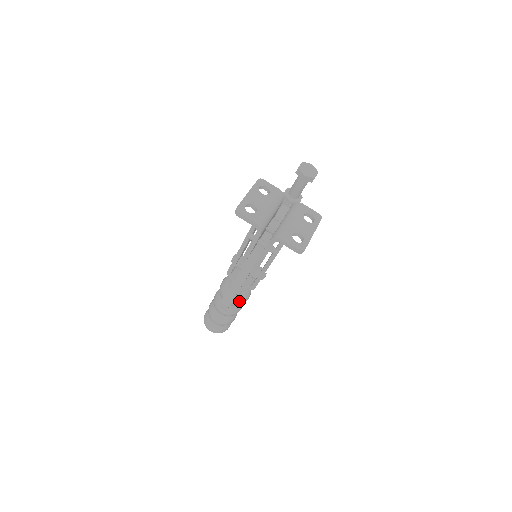
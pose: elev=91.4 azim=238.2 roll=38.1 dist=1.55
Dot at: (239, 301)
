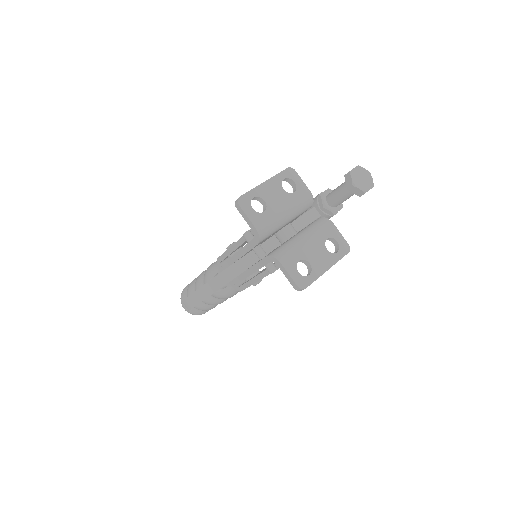
Dot at: (221, 295)
